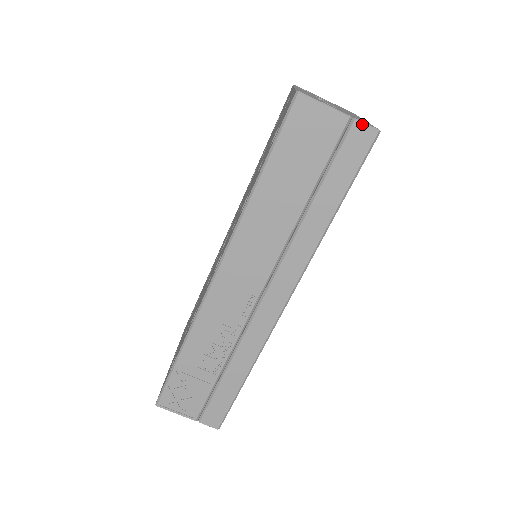
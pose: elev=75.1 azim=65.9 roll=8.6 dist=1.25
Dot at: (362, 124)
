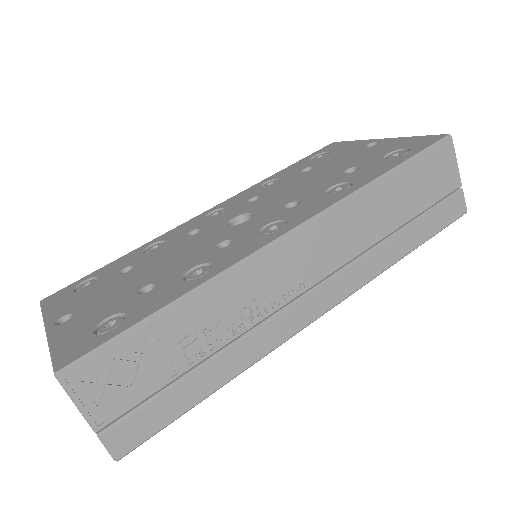
Dot at: (464, 197)
